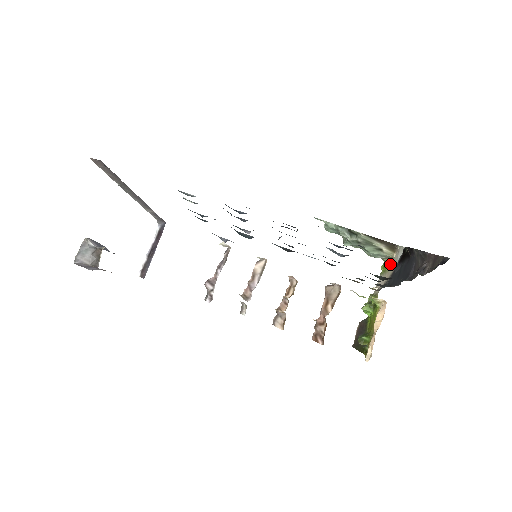
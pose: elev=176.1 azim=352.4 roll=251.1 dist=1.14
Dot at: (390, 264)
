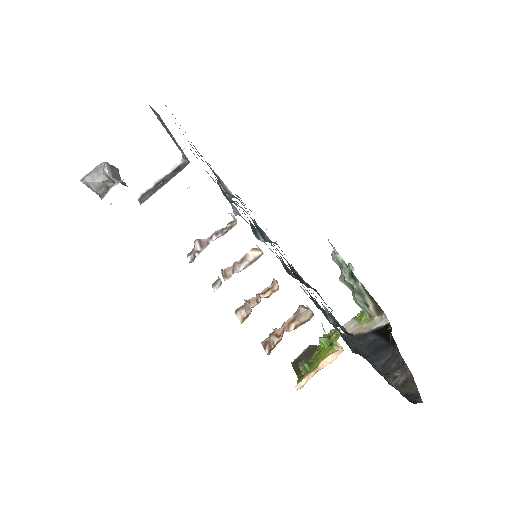
Dot at: (367, 320)
